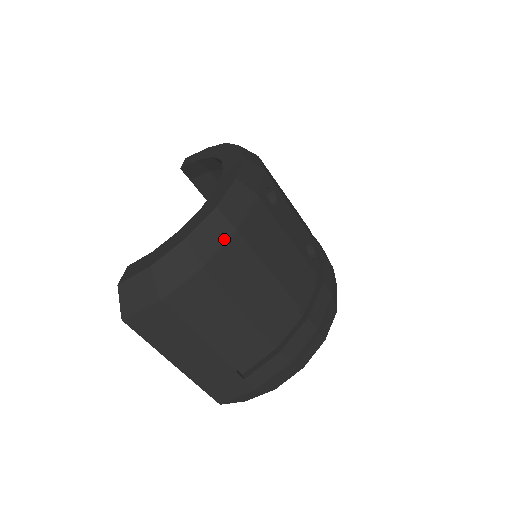
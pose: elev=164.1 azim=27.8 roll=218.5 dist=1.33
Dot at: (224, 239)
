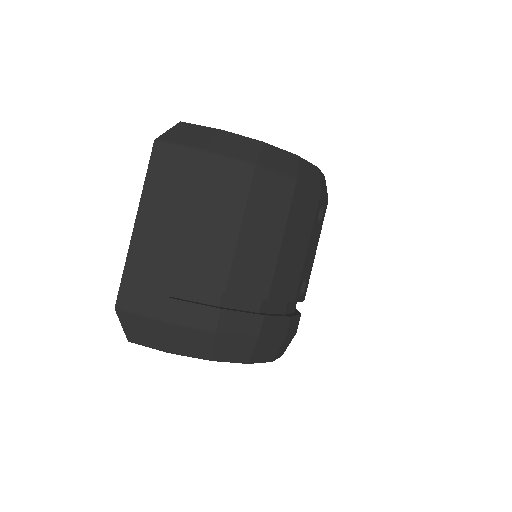
Dot at: (285, 173)
